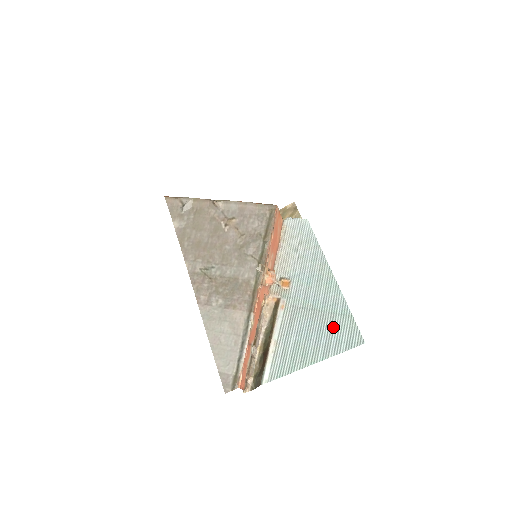
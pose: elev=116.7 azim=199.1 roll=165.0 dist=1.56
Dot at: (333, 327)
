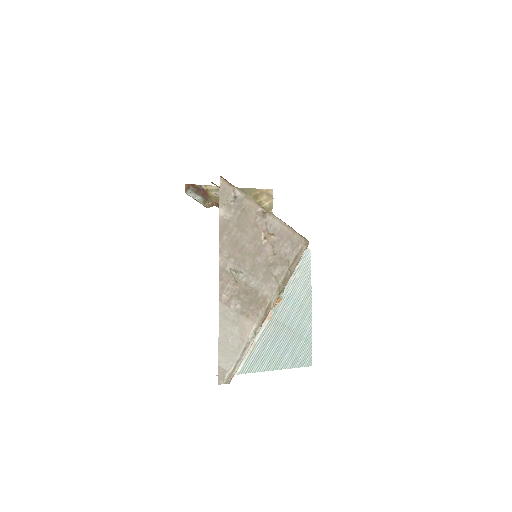
Dot at: (297, 347)
